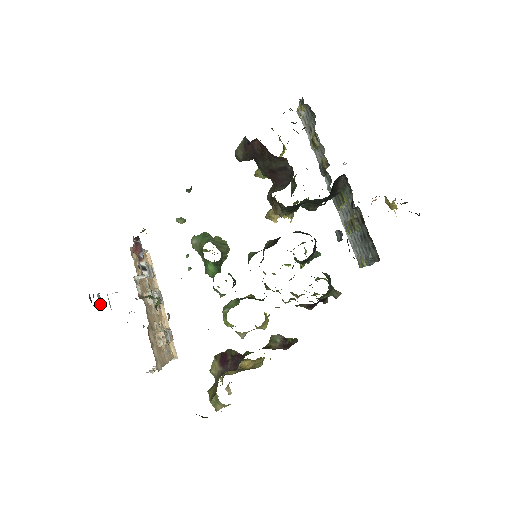
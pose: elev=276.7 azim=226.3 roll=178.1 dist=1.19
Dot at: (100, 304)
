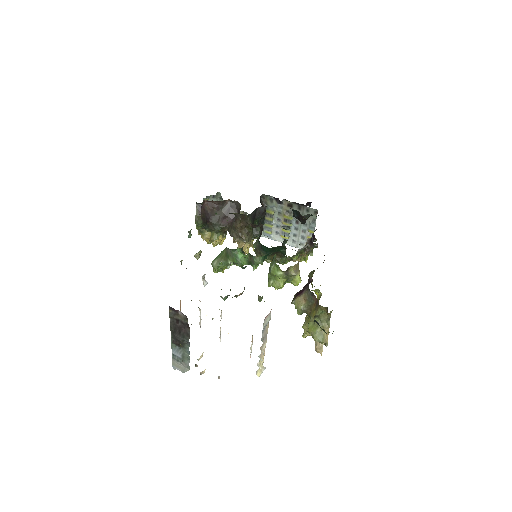
Dot at: (181, 353)
